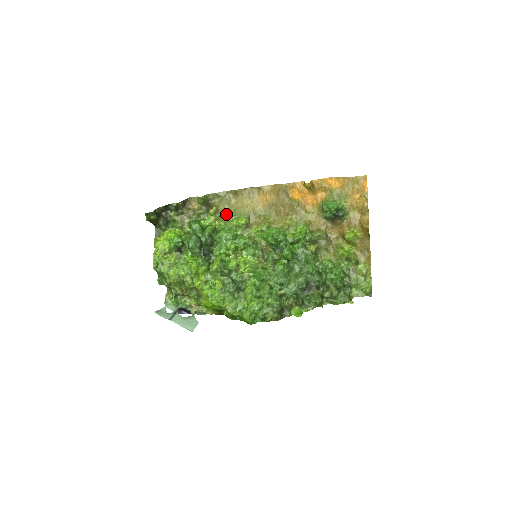
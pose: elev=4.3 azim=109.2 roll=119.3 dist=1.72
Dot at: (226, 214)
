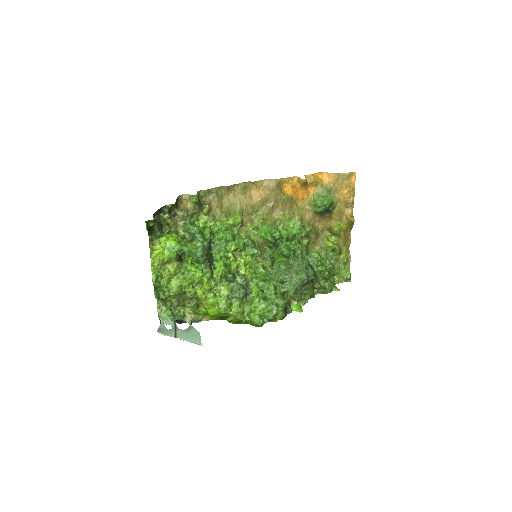
Dot at: (220, 213)
